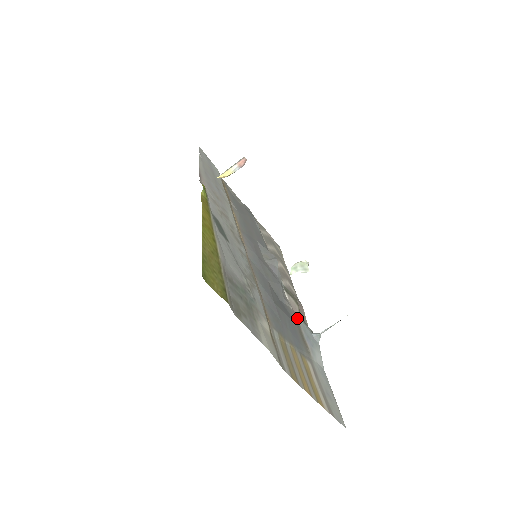
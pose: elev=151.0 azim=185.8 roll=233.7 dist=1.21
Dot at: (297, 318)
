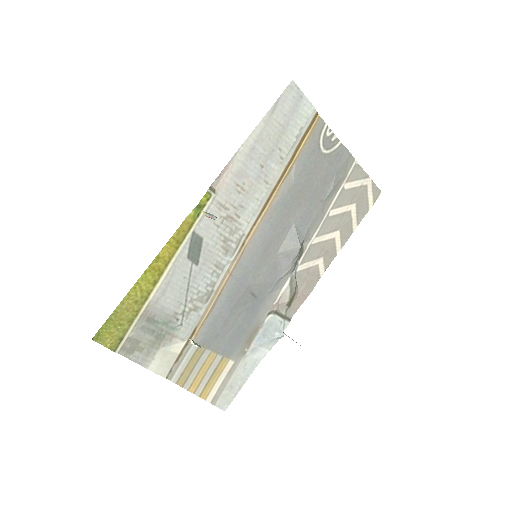
Dot at: (270, 315)
